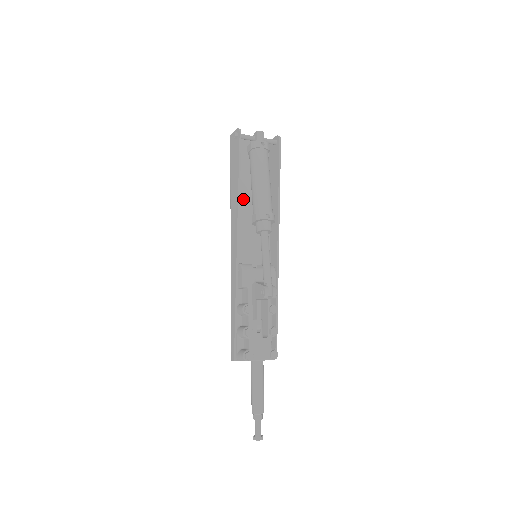
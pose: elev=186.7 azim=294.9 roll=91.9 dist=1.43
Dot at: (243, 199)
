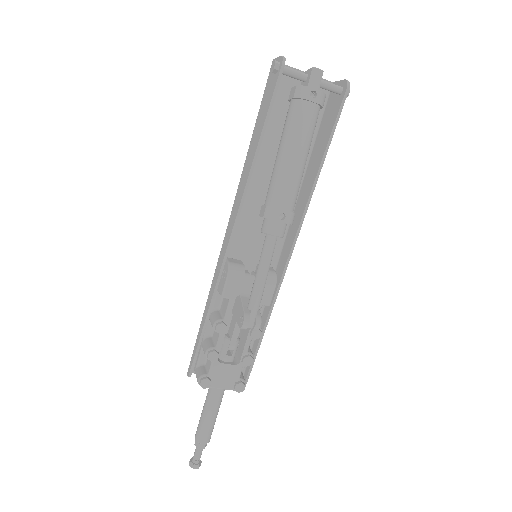
Dot at: (265, 166)
